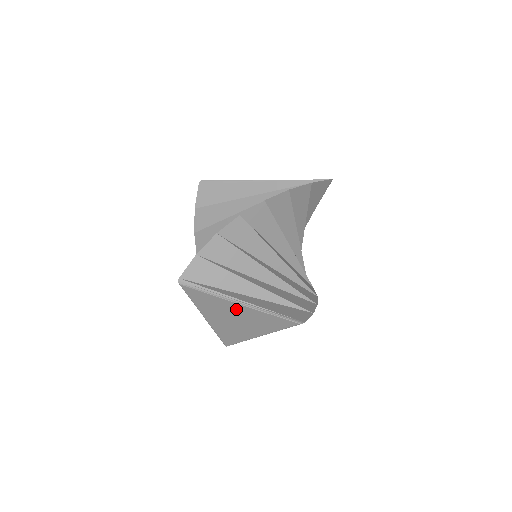
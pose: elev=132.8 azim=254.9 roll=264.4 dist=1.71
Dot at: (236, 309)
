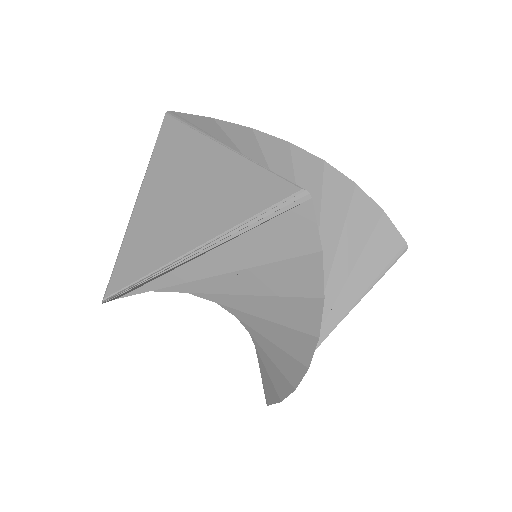
Dot at: (209, 162)
